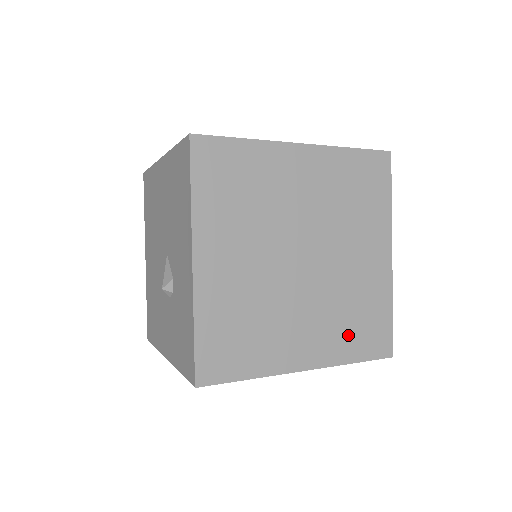
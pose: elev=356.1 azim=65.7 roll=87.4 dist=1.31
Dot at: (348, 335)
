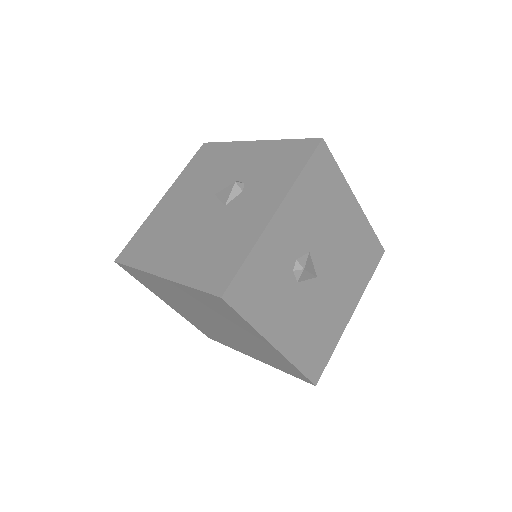
Dot at: occluded
